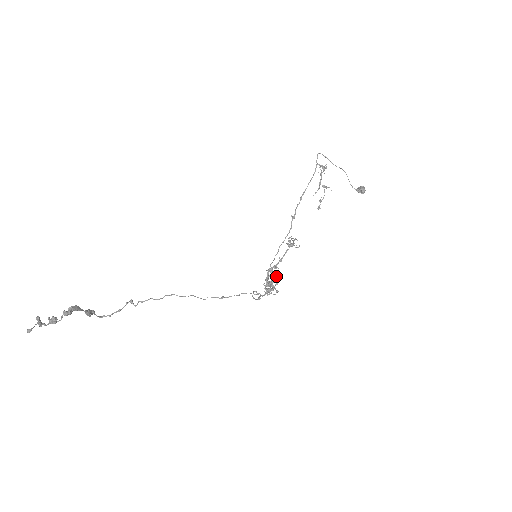
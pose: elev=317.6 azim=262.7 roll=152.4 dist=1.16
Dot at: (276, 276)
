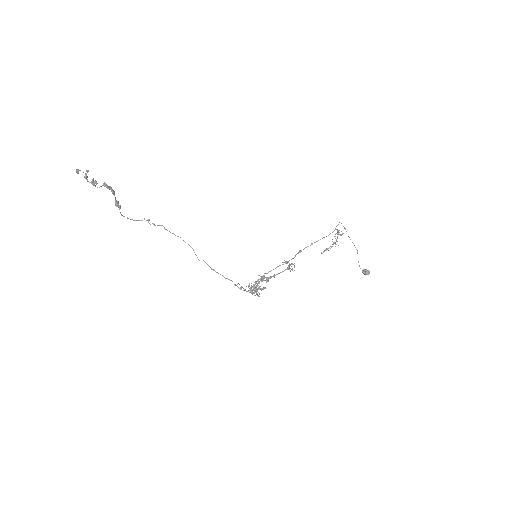
Dot at: (264, 287)
